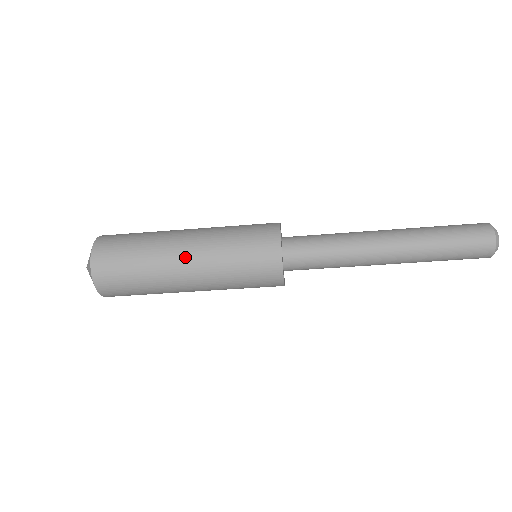
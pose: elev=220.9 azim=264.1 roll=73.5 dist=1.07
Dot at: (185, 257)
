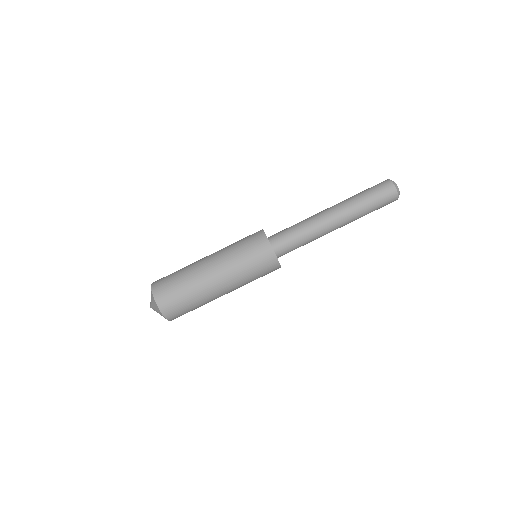
Dot at: (213, 273)
